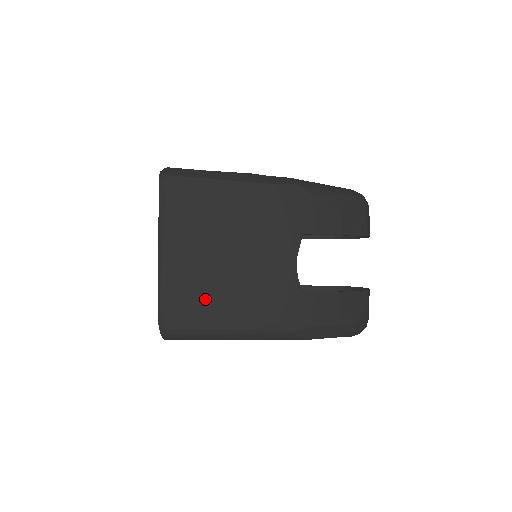
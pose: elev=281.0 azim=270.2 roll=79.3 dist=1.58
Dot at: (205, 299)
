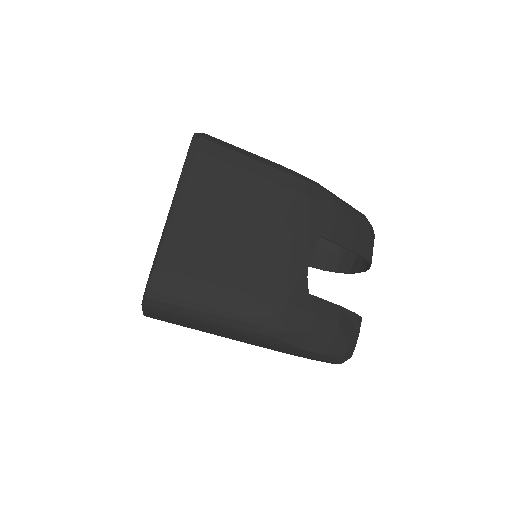
Dot at: (208, 270)
